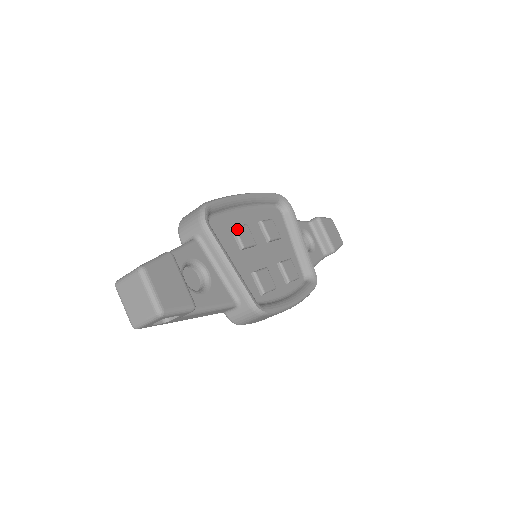
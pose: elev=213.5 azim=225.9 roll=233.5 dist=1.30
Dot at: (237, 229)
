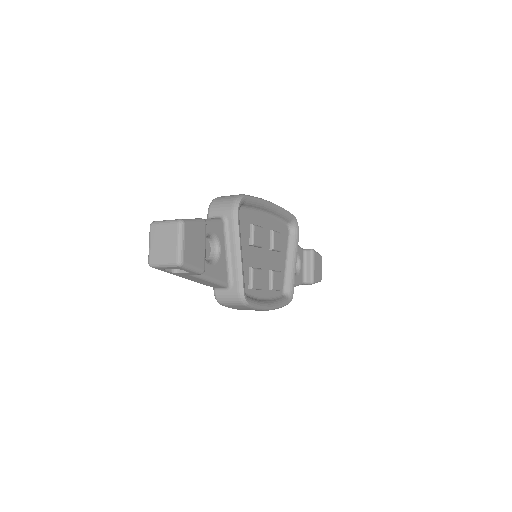
Dot at: (255, 227)
